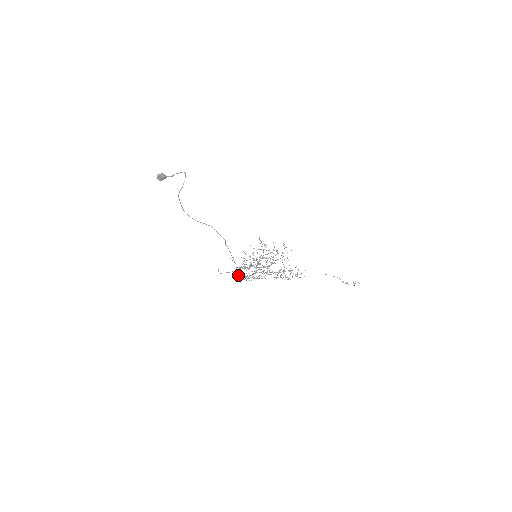
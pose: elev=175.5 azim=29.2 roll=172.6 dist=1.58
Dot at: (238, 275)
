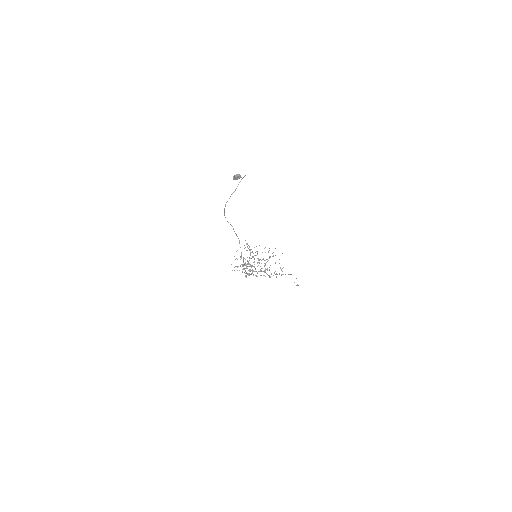
Dot at: (242, 272)
